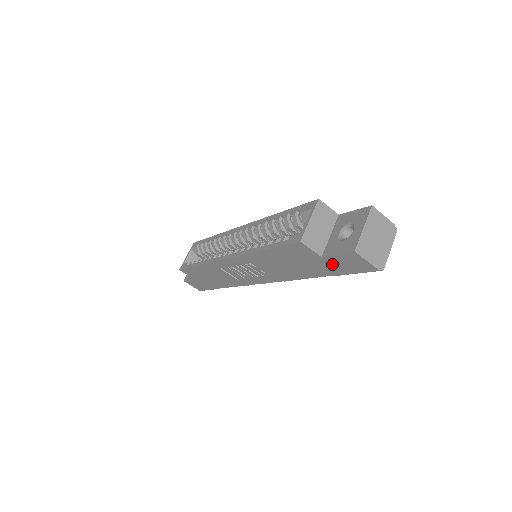
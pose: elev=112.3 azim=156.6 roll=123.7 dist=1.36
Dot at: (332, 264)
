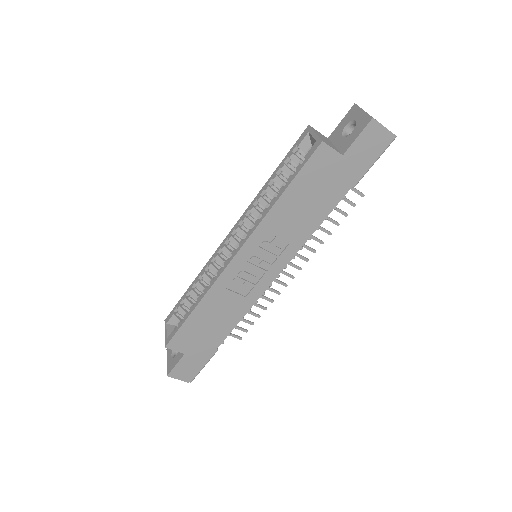
Dot at: (353, 161)
